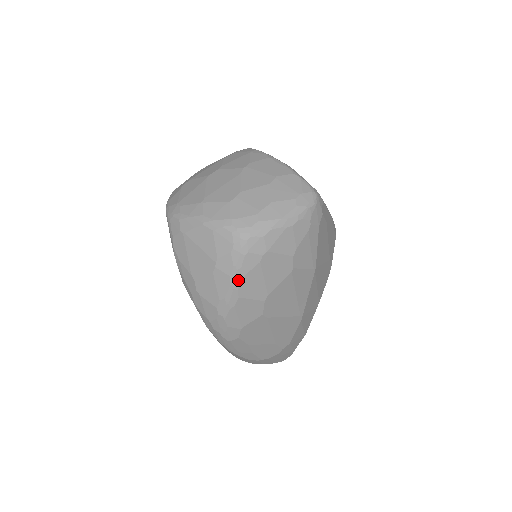
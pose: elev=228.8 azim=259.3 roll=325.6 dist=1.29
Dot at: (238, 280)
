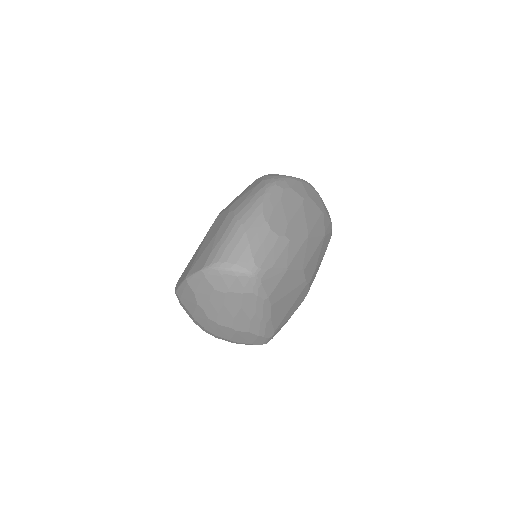
Dot at: (305, 182)
